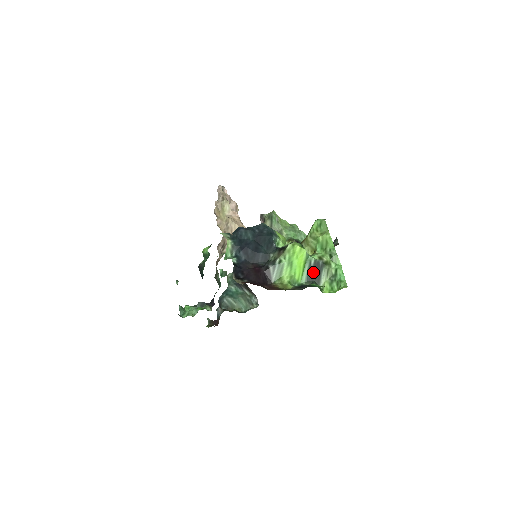
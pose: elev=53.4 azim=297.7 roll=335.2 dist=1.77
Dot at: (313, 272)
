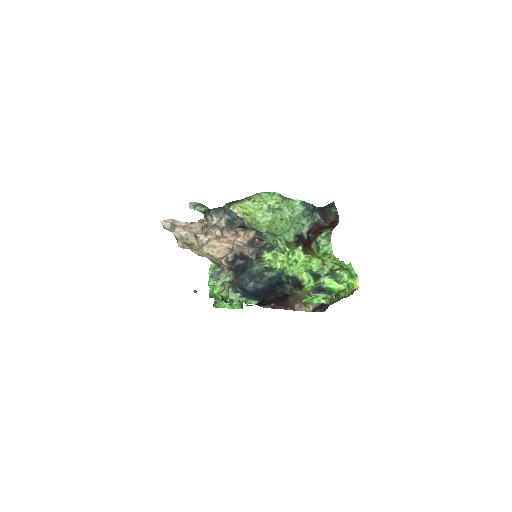
Dot at: occluded
